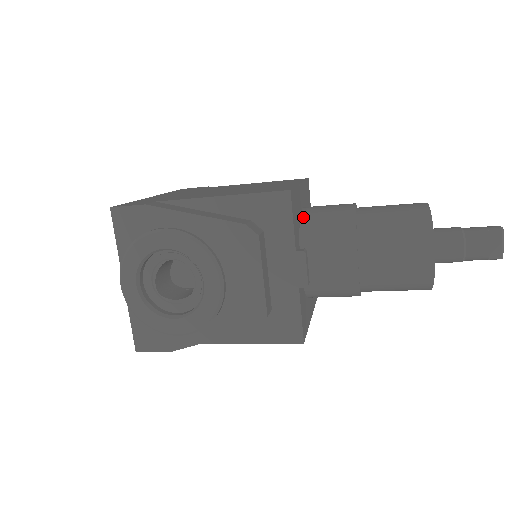
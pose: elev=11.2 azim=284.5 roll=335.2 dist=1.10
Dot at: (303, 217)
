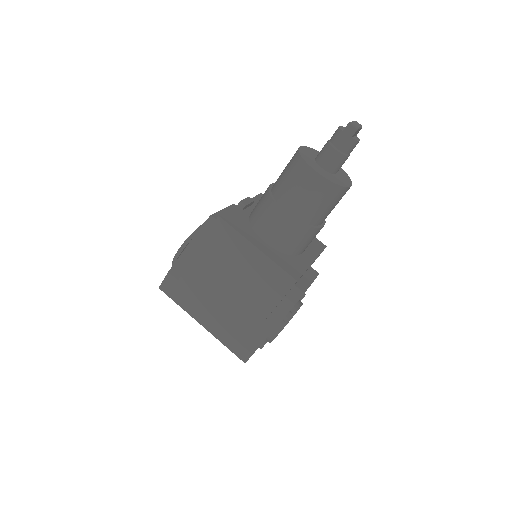
Dot at: occluded
